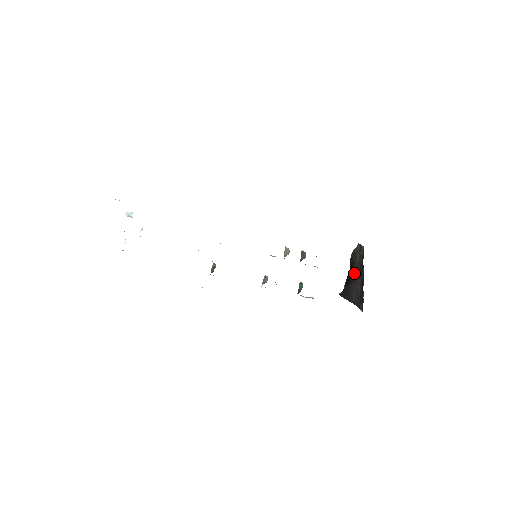
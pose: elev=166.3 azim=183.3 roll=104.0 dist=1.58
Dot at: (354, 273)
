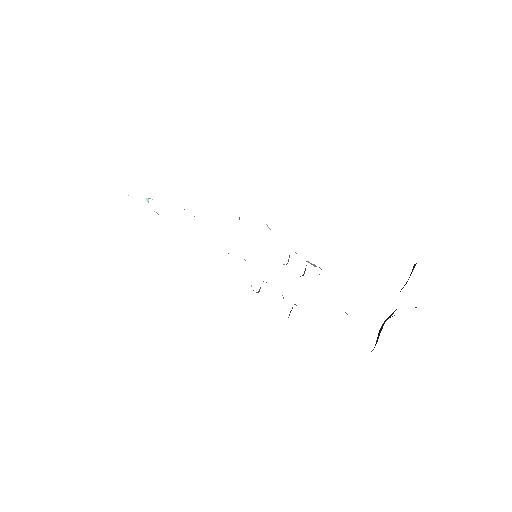
Dot at: occluded
